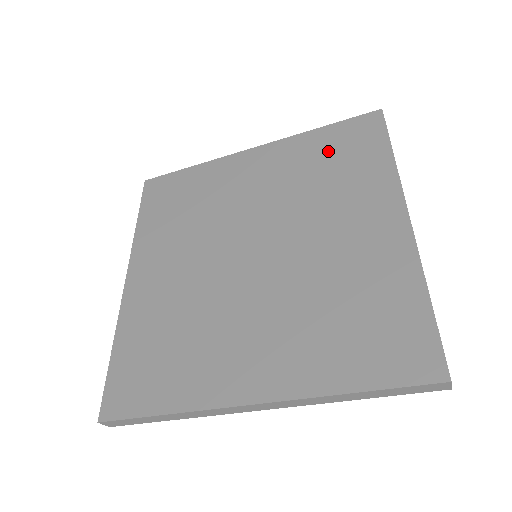
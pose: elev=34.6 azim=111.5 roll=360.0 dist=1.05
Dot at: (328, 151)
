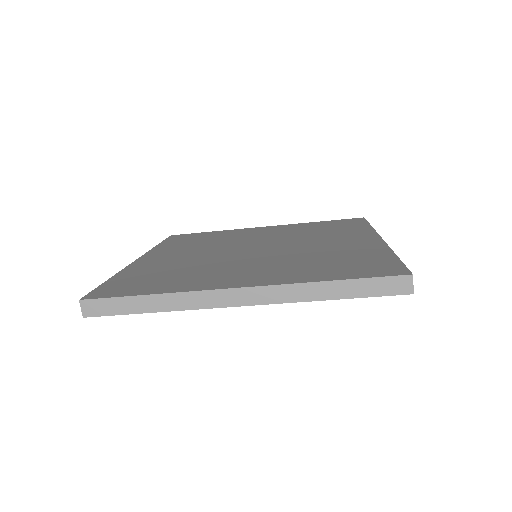
Dot at: (323, 226)
